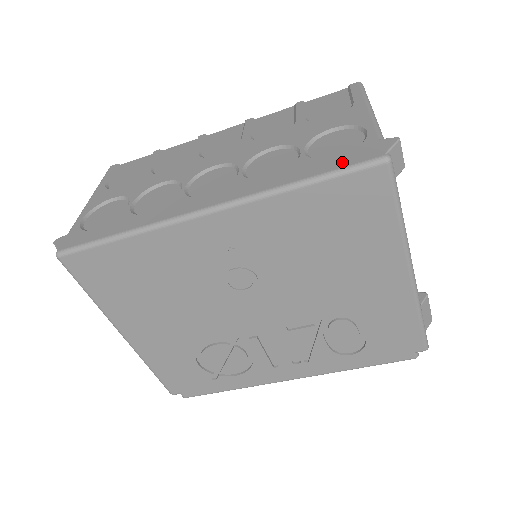
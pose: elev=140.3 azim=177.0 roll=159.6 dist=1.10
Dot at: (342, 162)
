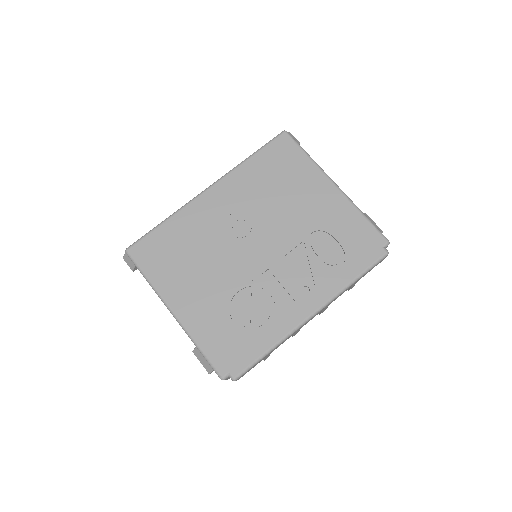
Dot at: occluded
